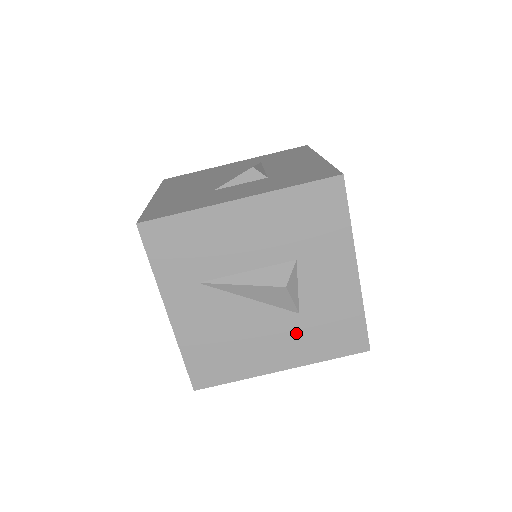
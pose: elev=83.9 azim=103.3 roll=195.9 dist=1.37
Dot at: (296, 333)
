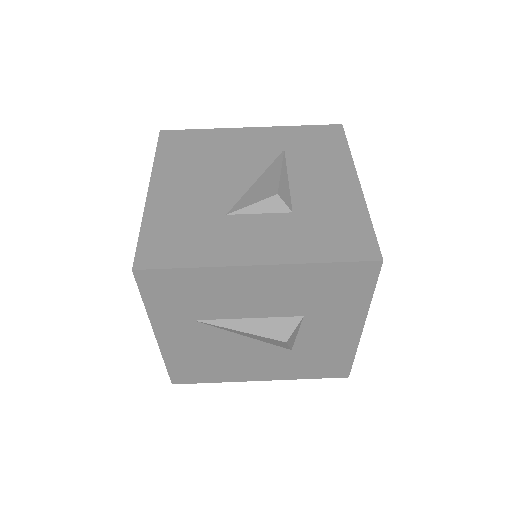
Dot at: (283, 361)
